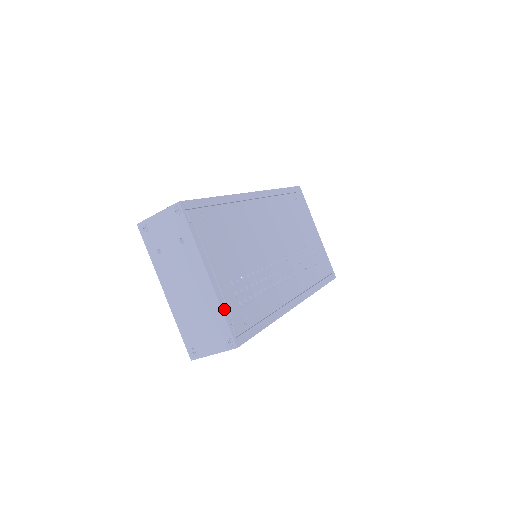
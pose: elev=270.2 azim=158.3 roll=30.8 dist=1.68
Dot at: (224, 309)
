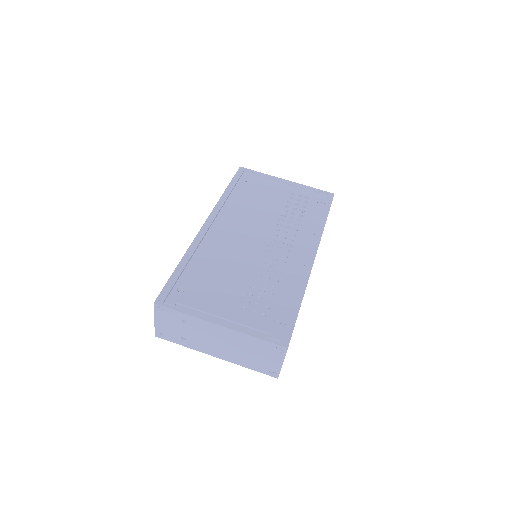
Dot at: (253, 334)
